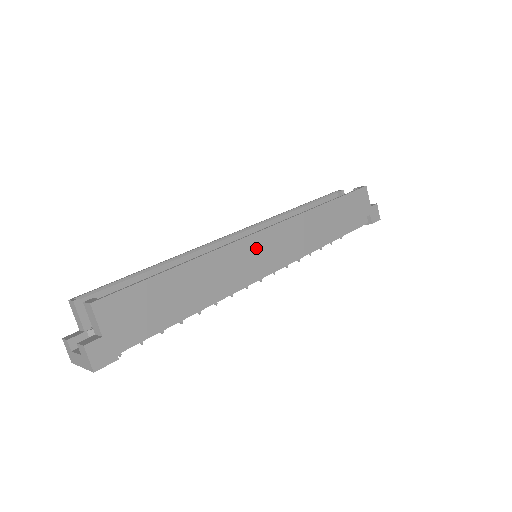
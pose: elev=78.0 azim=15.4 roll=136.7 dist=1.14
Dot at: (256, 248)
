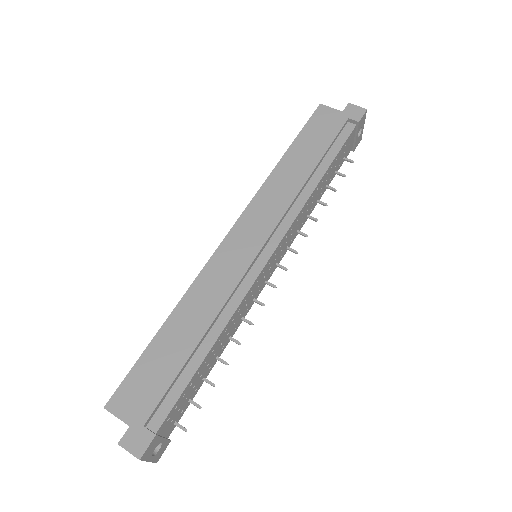
Dot at: (232, 252)
